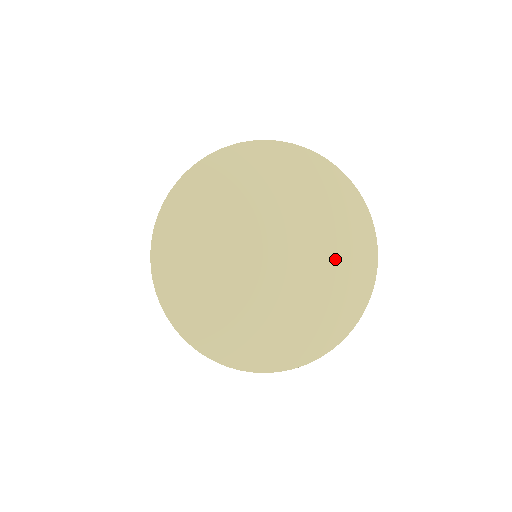
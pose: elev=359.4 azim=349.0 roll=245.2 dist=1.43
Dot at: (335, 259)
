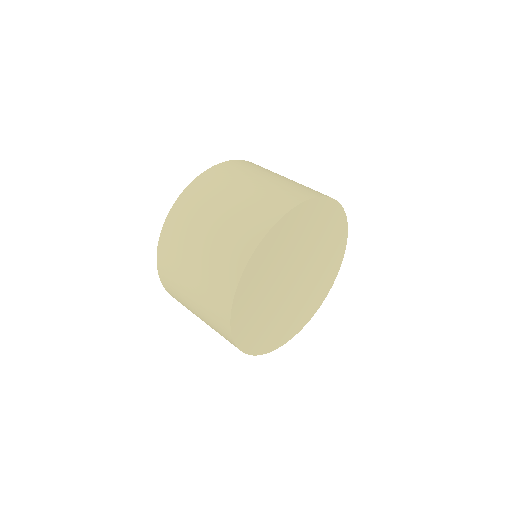
Dot at: (322, 275)
